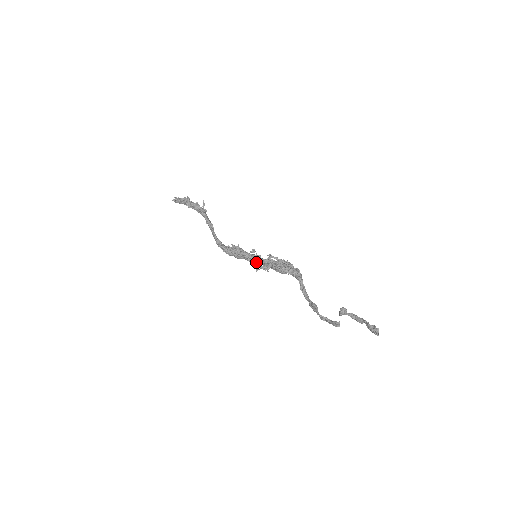
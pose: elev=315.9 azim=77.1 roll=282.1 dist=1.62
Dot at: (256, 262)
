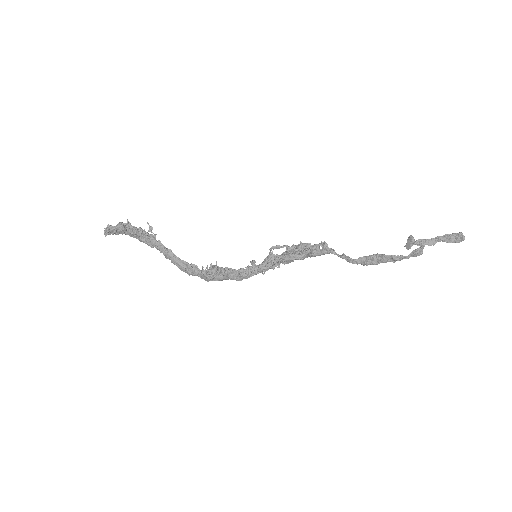
Dot at: (250, 273)
